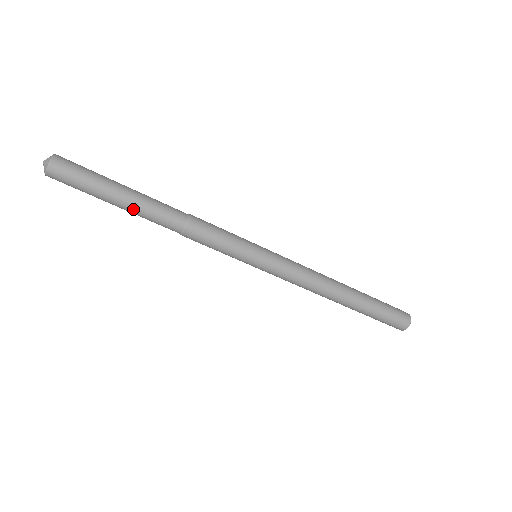
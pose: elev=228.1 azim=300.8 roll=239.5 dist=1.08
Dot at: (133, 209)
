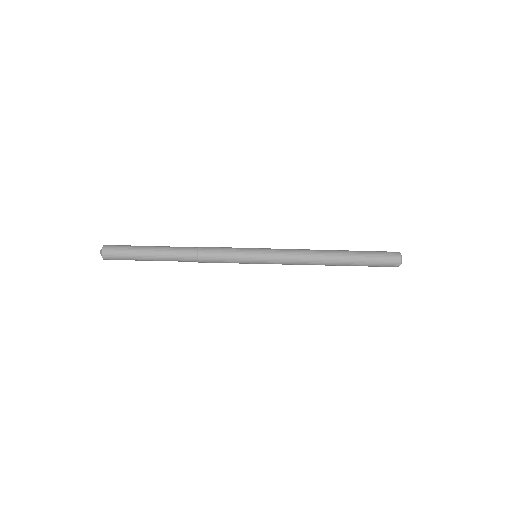
Dot at: occluded
